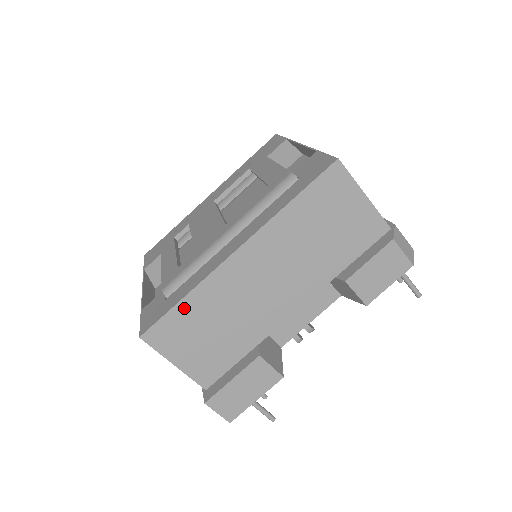
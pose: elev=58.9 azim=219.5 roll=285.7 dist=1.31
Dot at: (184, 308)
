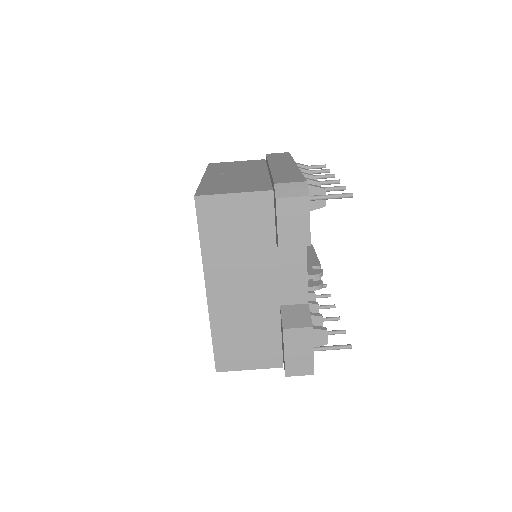
Dot at: (218, 340)
